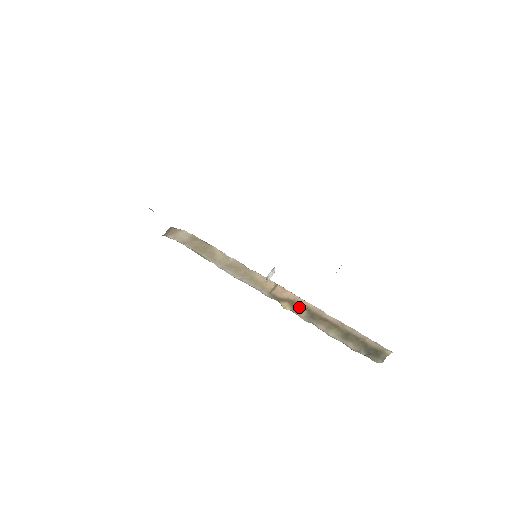
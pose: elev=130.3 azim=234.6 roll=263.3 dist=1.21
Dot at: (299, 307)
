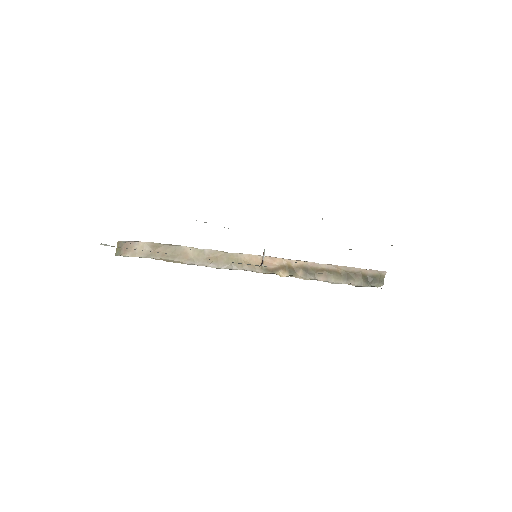
Dot at: (294, 269)
